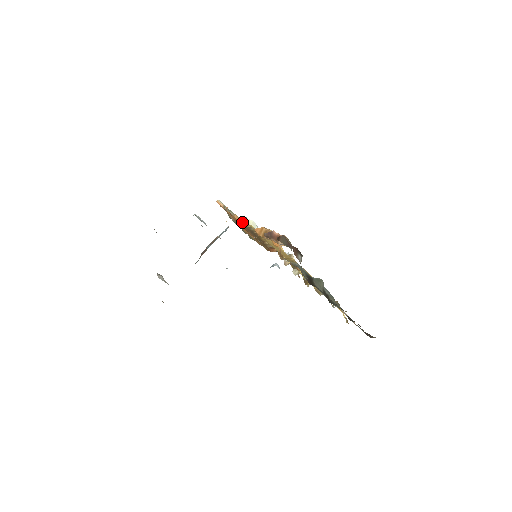
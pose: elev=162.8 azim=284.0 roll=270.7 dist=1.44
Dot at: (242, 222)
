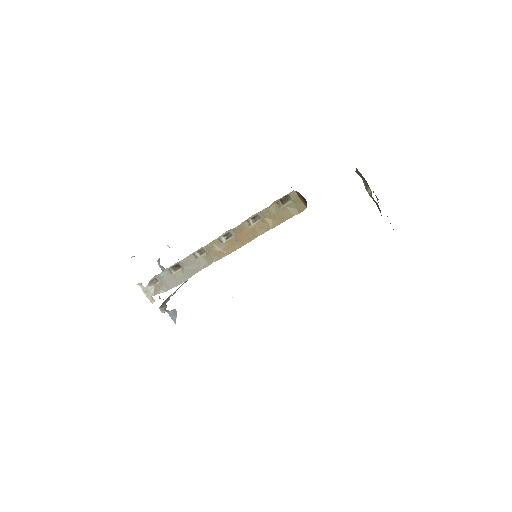
Dot at: occluded
